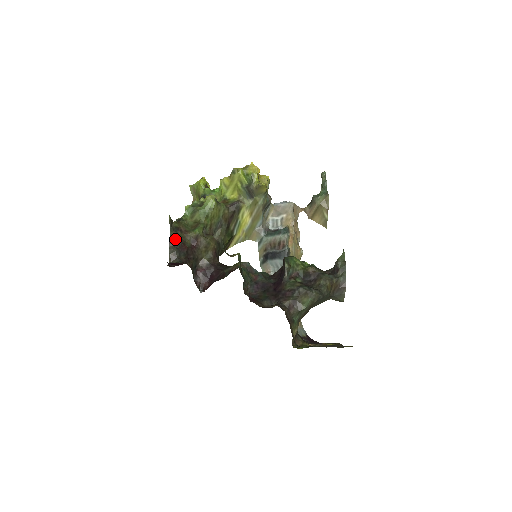
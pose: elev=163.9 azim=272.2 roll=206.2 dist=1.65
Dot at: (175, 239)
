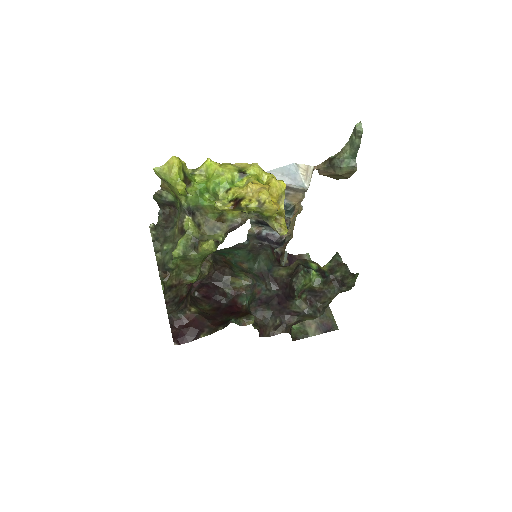
Dot at: (172, 300)
